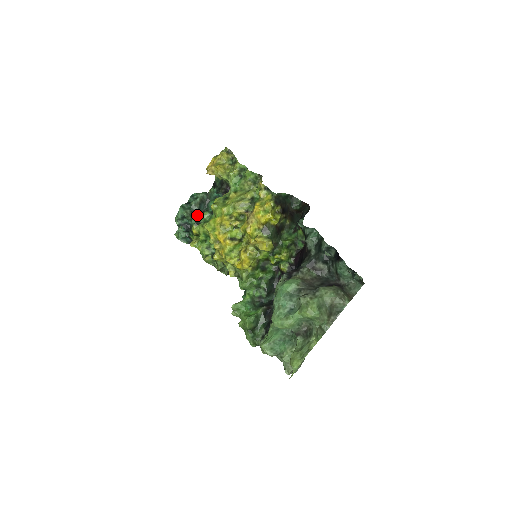
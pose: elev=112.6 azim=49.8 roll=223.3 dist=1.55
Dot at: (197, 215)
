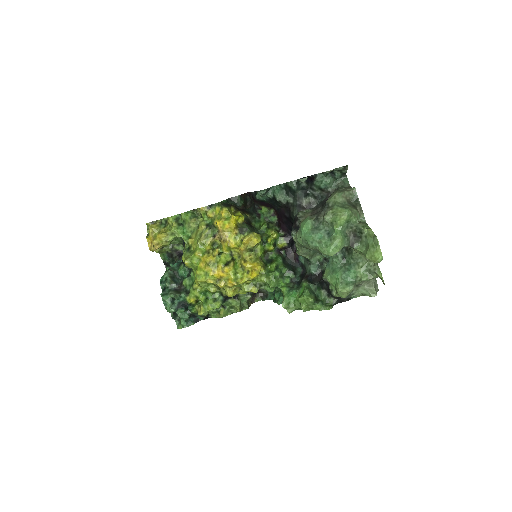
Dot at: (180, 290)
